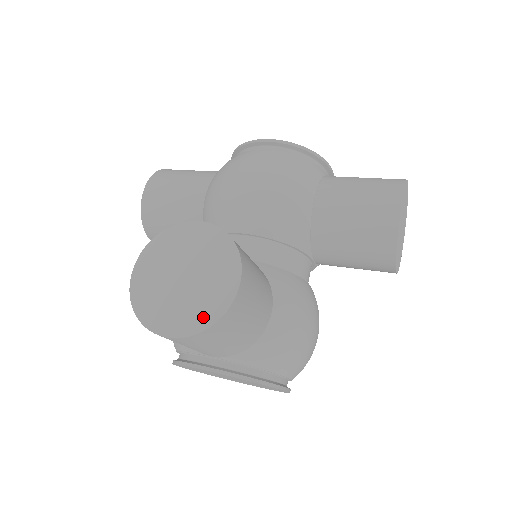
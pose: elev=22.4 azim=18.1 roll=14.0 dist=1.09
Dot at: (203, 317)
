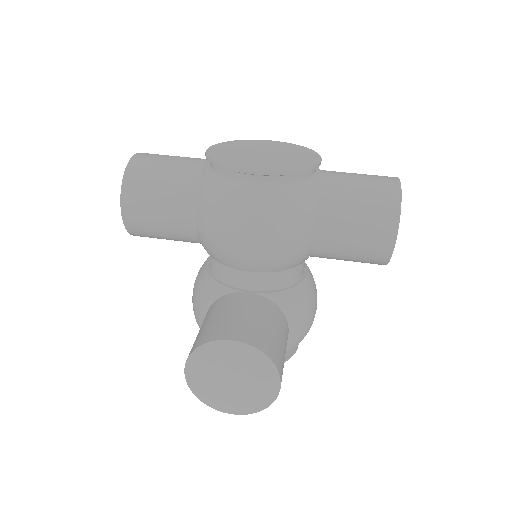
Dot at: (256, 404)
